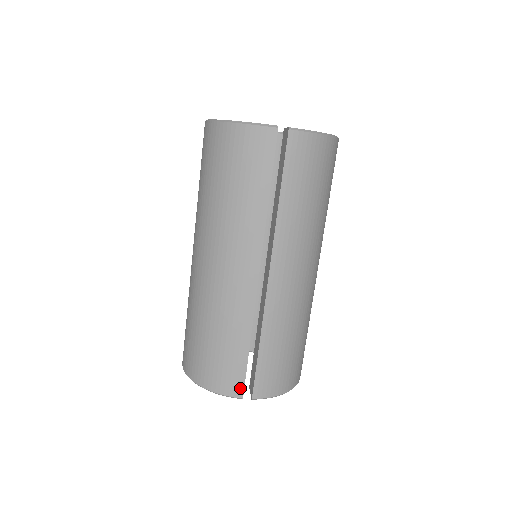
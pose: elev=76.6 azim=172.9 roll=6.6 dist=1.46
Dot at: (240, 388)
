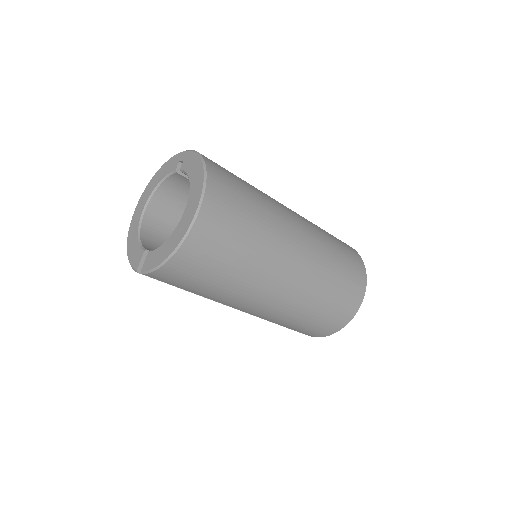
Dot at: (299, 332)
